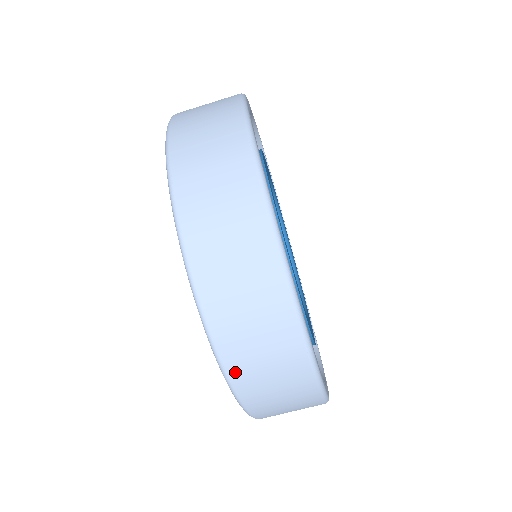
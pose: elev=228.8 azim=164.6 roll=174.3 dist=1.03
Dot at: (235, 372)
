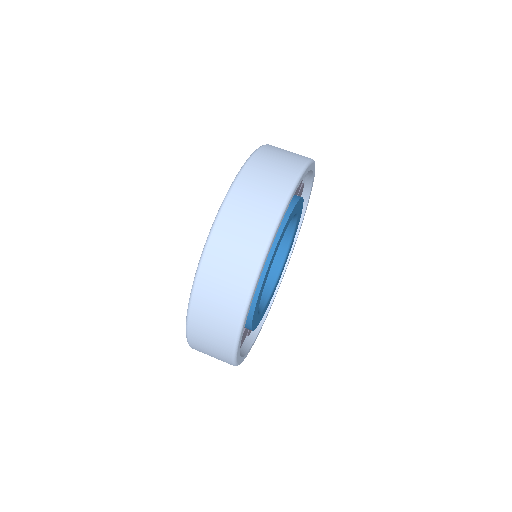
Dot at: (200, 286)
